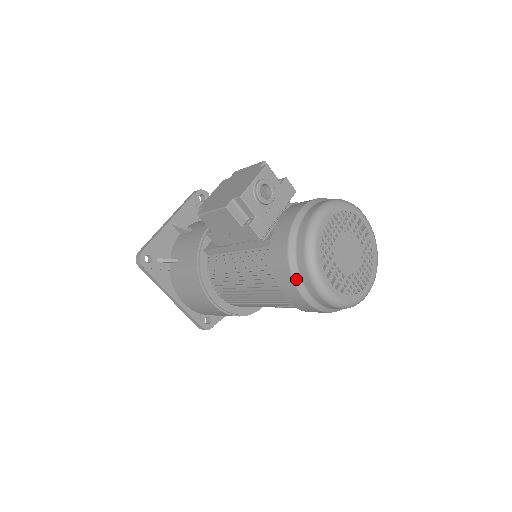
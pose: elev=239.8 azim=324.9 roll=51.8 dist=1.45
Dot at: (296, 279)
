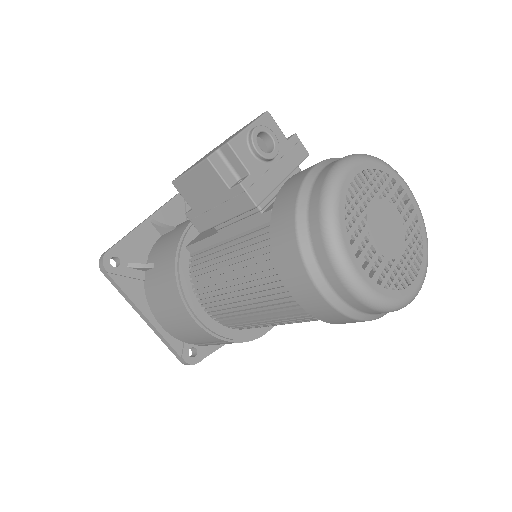
Dot at: (308, 260)
